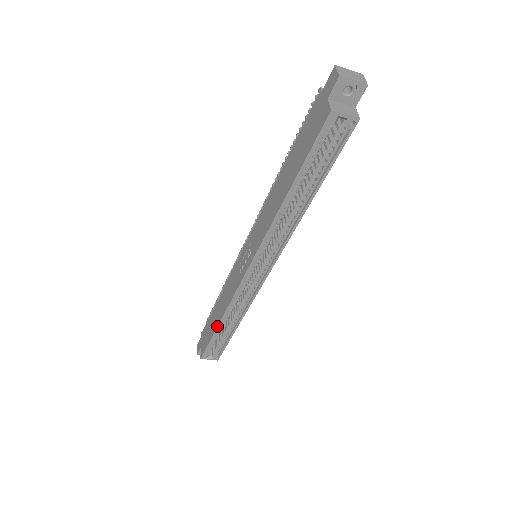
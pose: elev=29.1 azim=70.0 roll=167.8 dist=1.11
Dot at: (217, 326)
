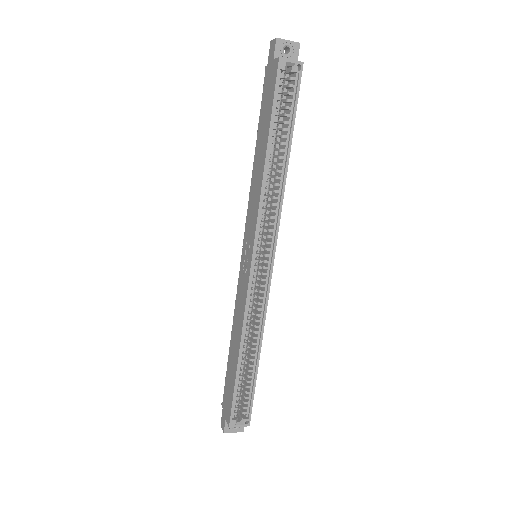
Dot at: (237, 360)
